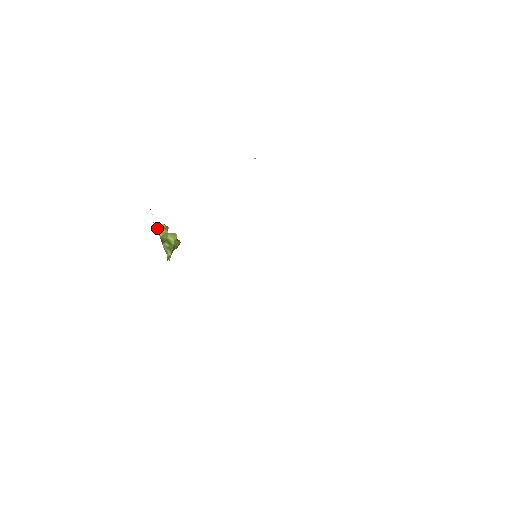
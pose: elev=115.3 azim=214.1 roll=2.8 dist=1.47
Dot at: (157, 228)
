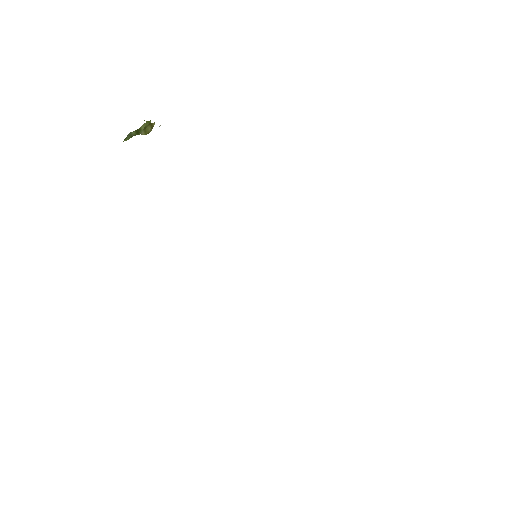
Dot at: (145, 127)
